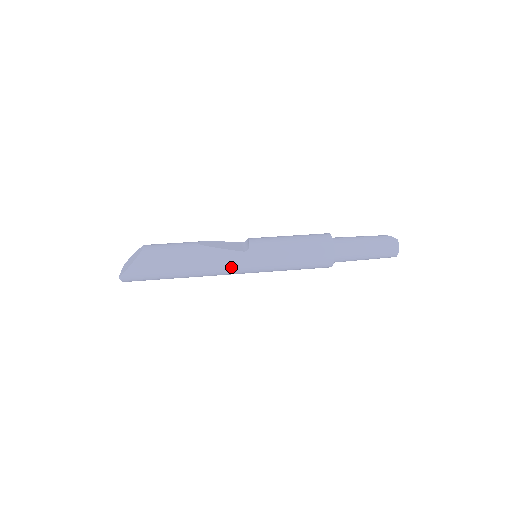
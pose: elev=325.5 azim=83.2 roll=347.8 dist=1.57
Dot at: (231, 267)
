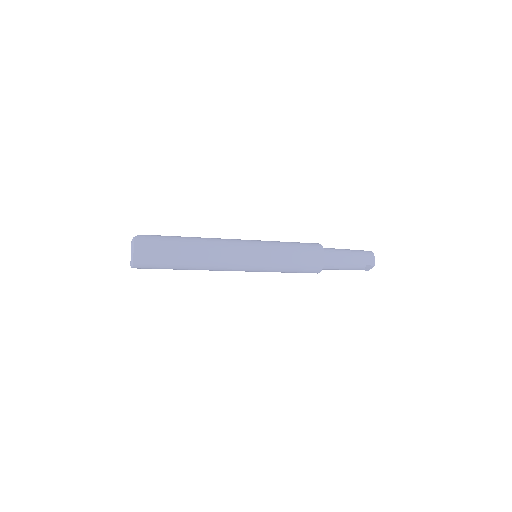
Dot at: (235, 241)
